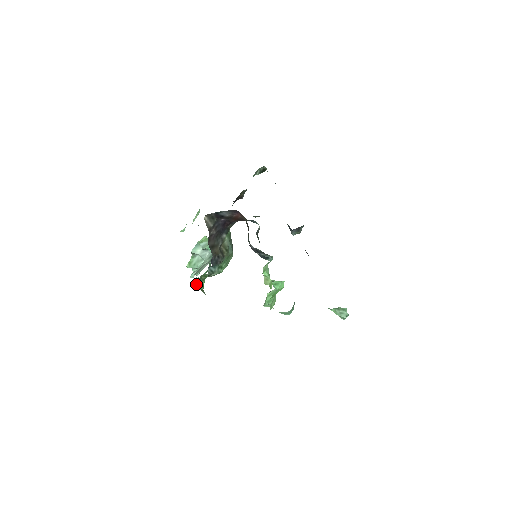
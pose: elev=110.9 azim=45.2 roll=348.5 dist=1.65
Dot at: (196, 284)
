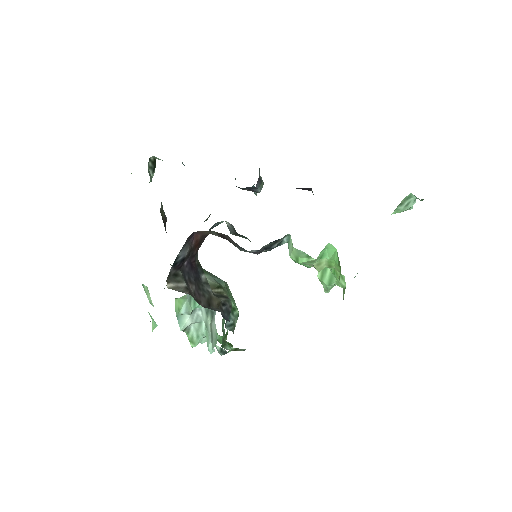
Dot at: (221, 351)
